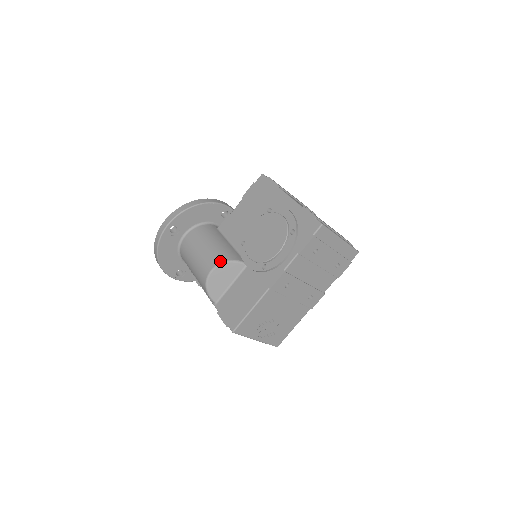
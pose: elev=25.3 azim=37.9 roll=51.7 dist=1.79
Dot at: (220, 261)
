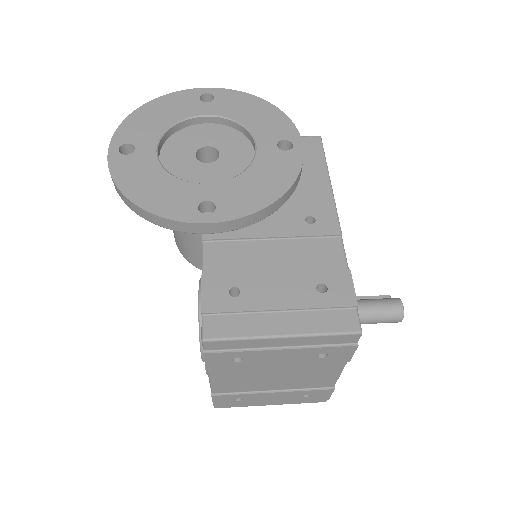
Dot at: (178, 248)
